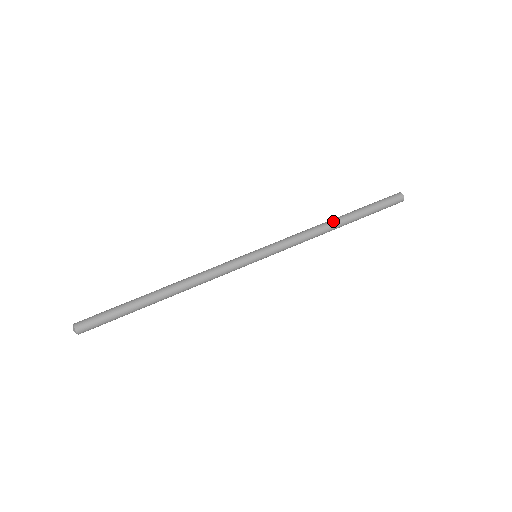
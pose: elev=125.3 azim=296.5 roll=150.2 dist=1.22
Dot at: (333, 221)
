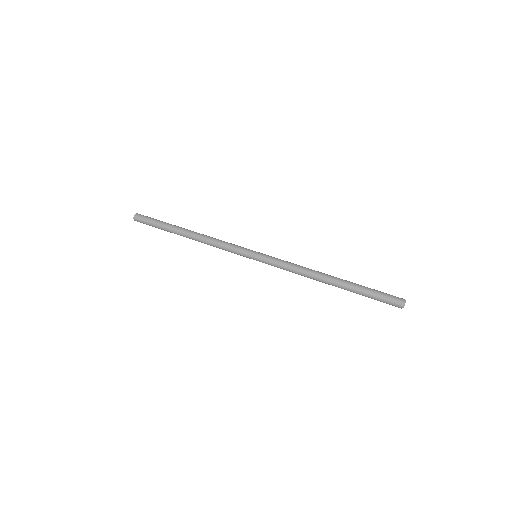
Dot at: (326, 276)
